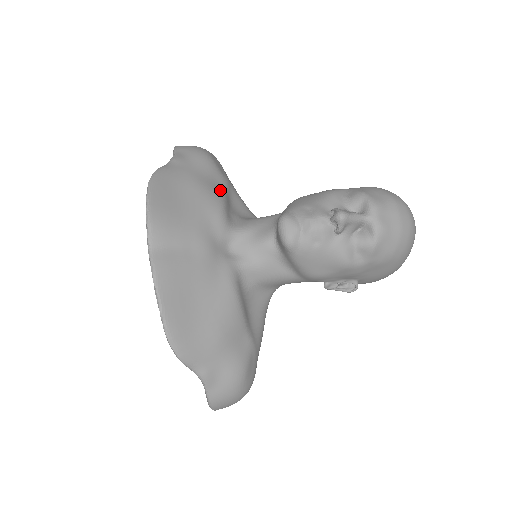
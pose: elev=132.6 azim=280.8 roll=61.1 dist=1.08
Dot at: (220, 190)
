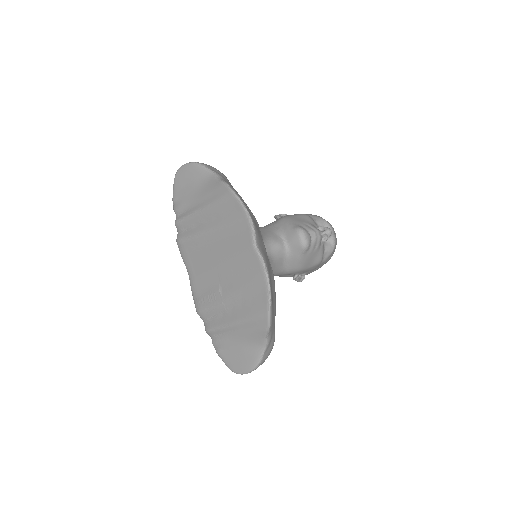
Dot at: occluded
